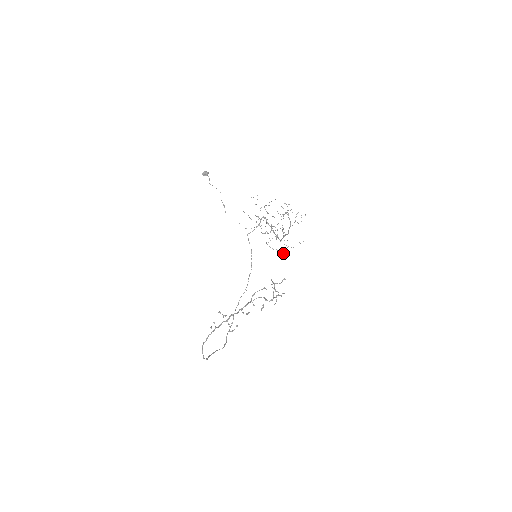
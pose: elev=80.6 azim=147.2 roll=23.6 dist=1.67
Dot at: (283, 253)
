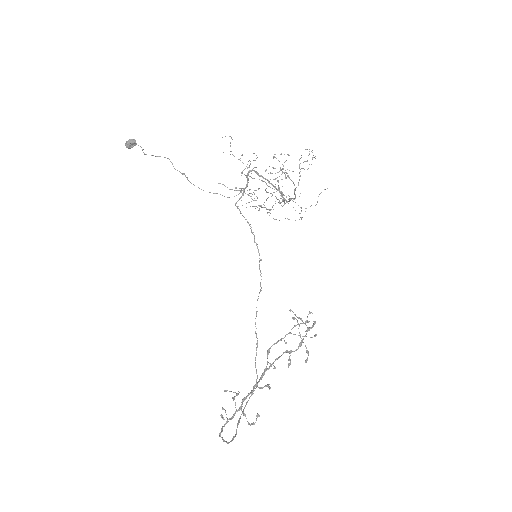
Dot at: occluded
